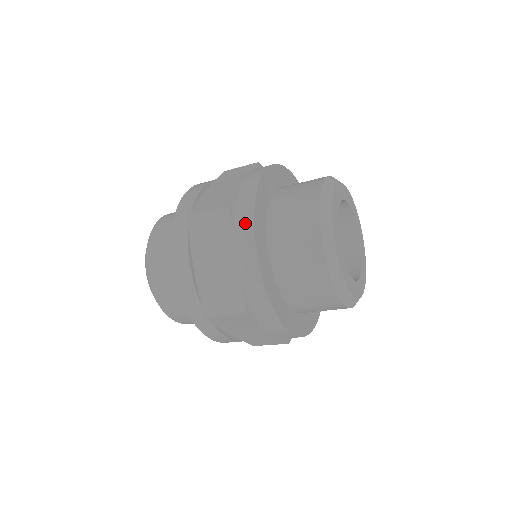
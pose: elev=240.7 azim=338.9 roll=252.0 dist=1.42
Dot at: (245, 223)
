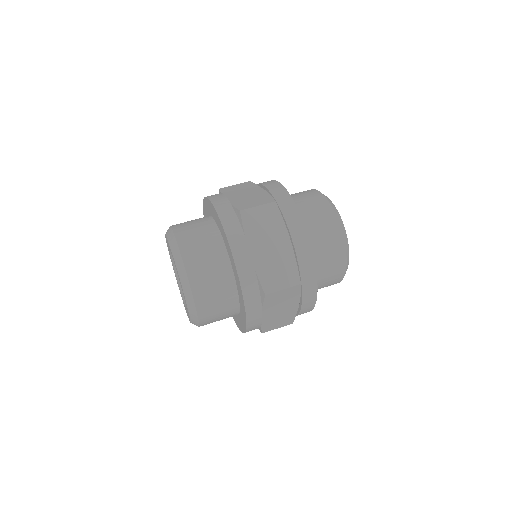
Dot at: (311, 289)
